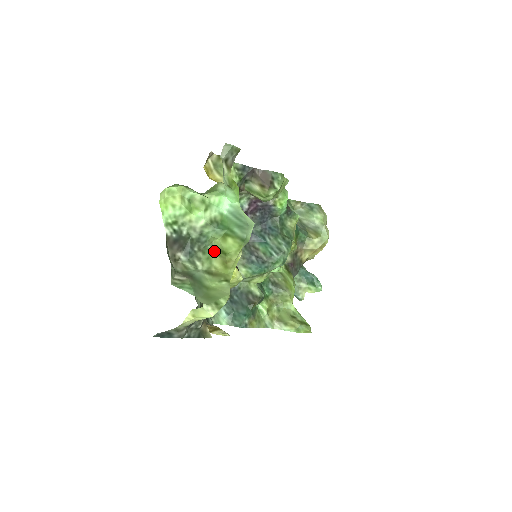
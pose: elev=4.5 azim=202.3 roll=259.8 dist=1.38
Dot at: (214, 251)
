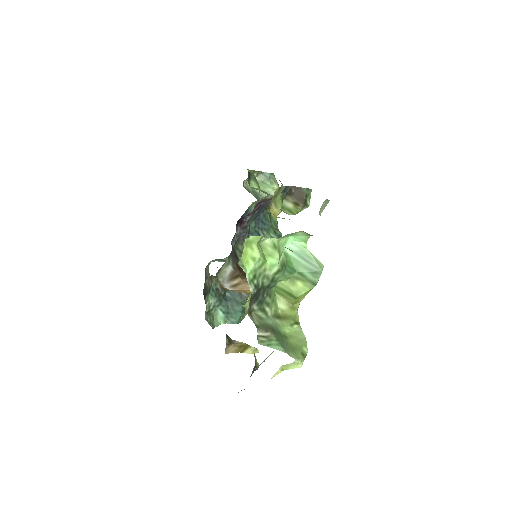
Dot at: (276, 291)
